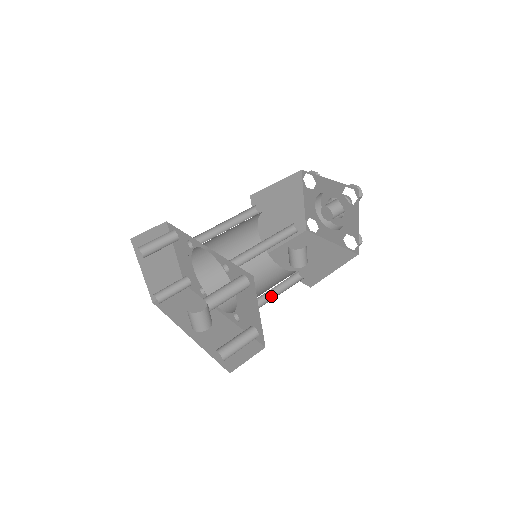
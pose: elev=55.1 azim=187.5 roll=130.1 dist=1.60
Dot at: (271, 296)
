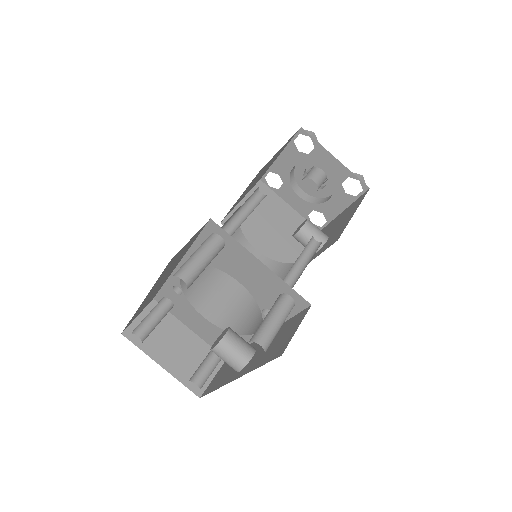
Dot at: (299, 276)
